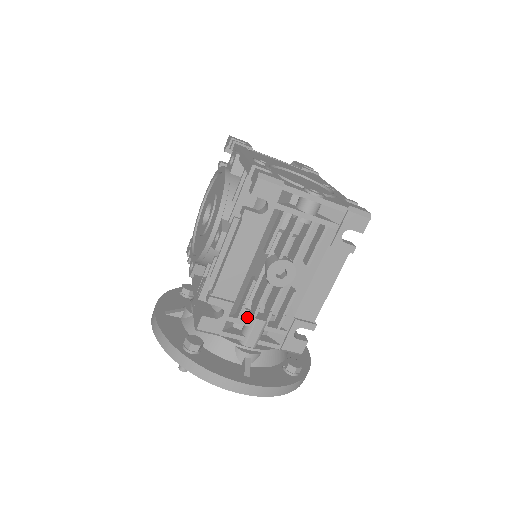
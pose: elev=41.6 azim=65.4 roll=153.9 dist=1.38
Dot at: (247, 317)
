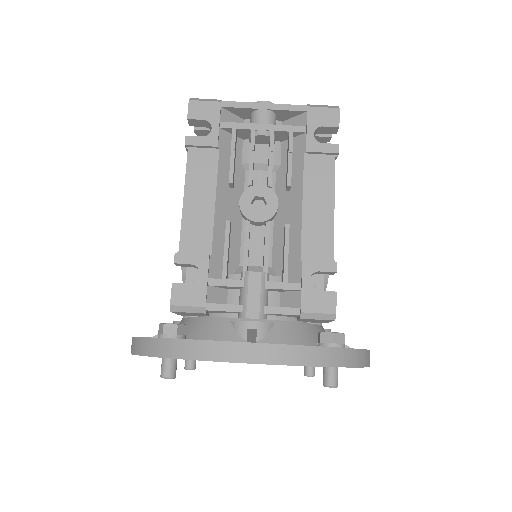
Dot at: occluded
